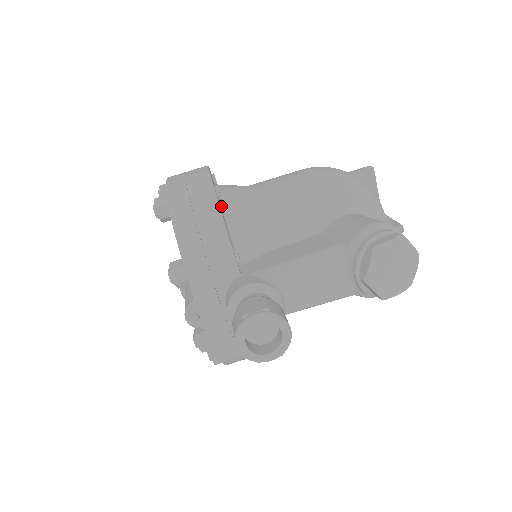
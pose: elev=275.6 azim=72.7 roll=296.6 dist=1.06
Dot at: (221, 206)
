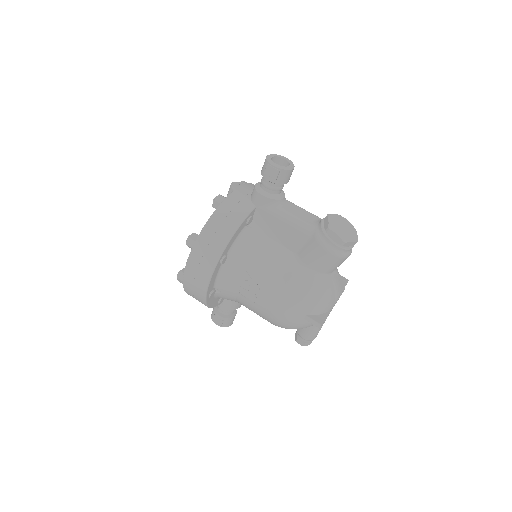
Dot at: occluded
